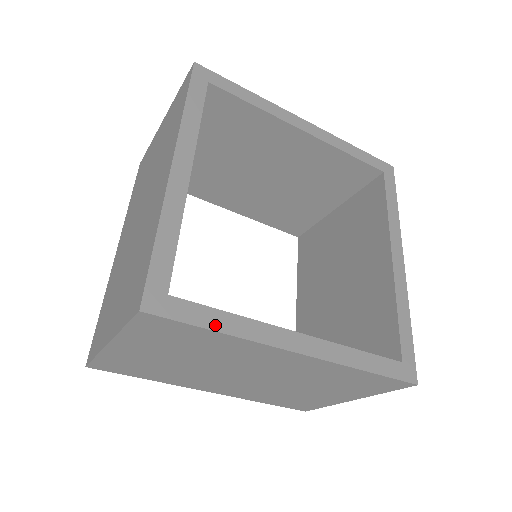
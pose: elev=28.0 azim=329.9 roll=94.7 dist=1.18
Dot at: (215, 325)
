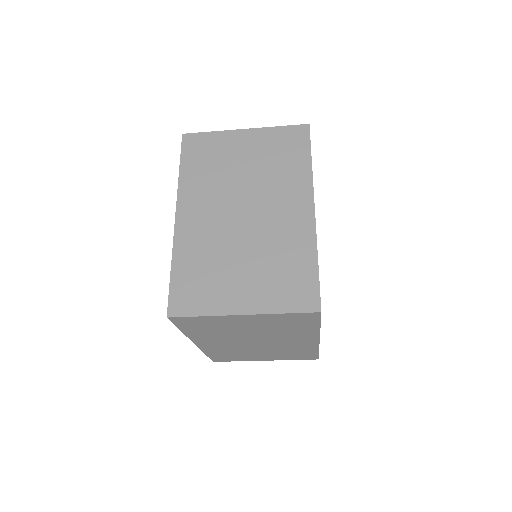
Dot at: occluded
